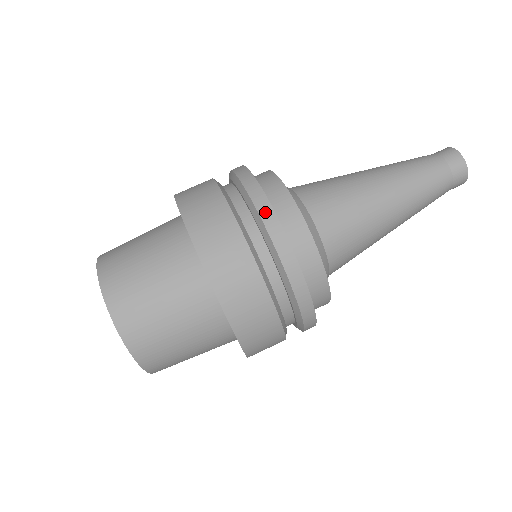
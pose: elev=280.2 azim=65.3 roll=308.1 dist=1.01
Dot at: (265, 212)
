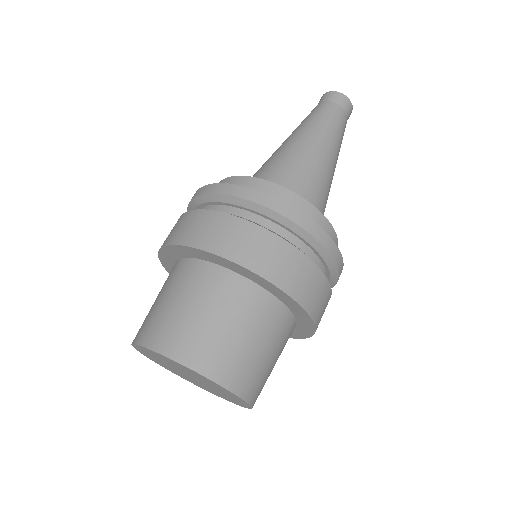
Dot at: (248, 195)
